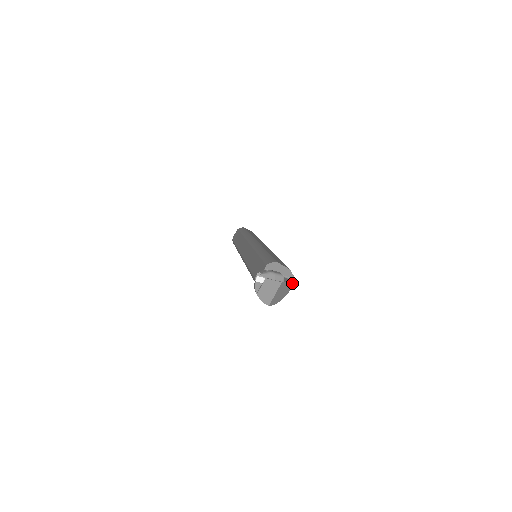
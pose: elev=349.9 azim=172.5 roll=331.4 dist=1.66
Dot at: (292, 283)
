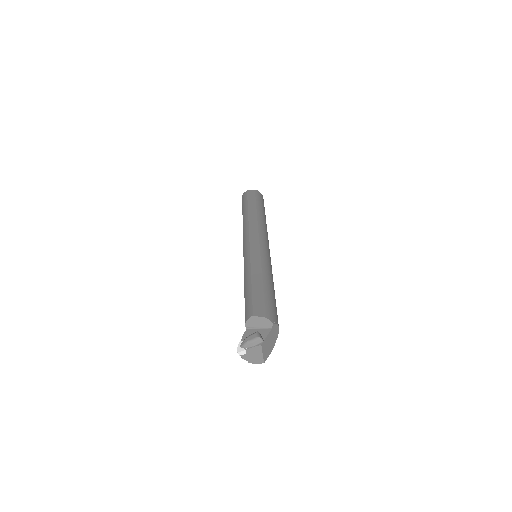
Dot at: (276, 326)
